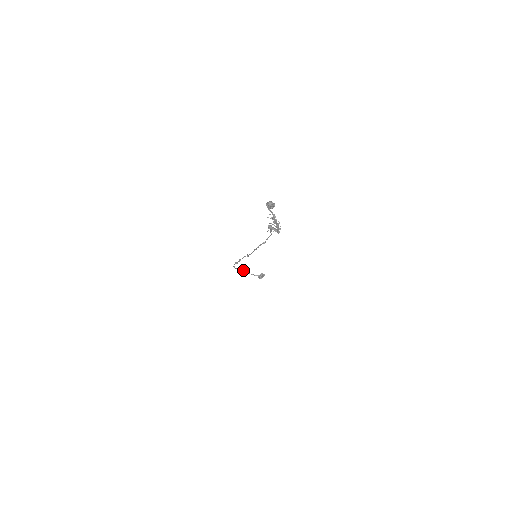
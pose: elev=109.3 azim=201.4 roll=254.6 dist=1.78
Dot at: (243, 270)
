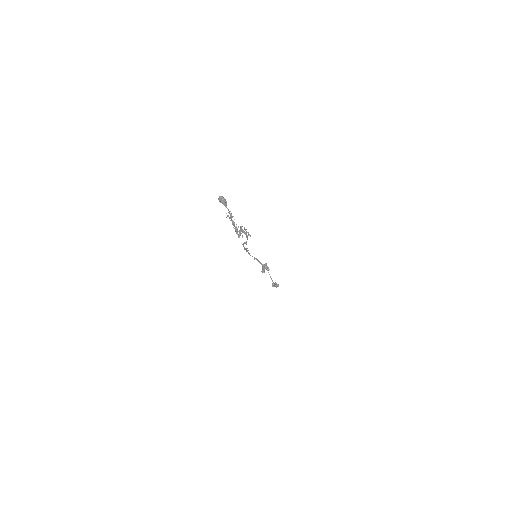
Dot at: (265, 267)
